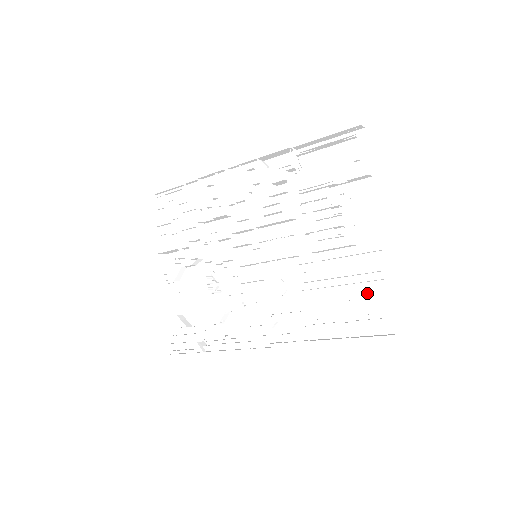
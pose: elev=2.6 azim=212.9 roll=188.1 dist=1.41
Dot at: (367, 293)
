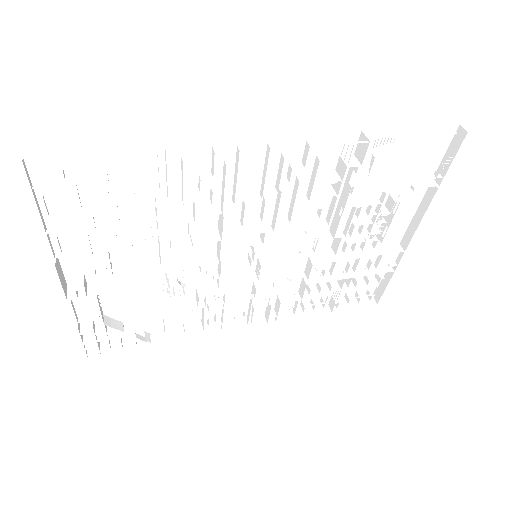
Dot at: occluded
